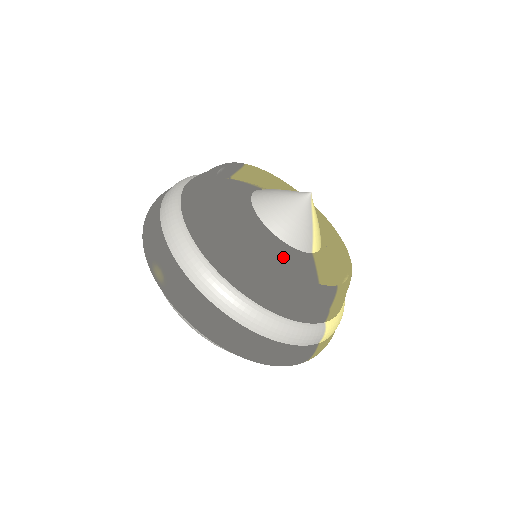
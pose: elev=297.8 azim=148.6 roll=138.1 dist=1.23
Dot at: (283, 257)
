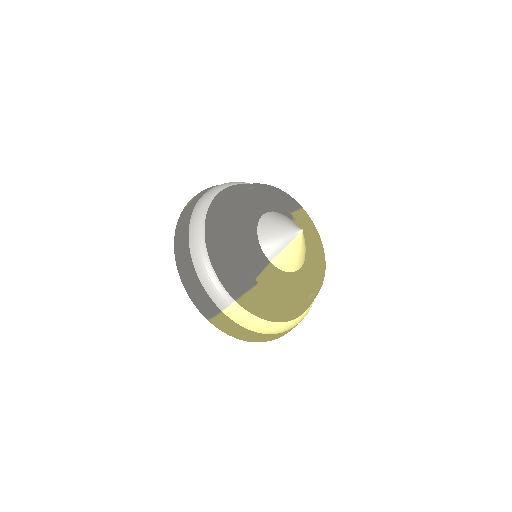
Dot at: (247, 241)
